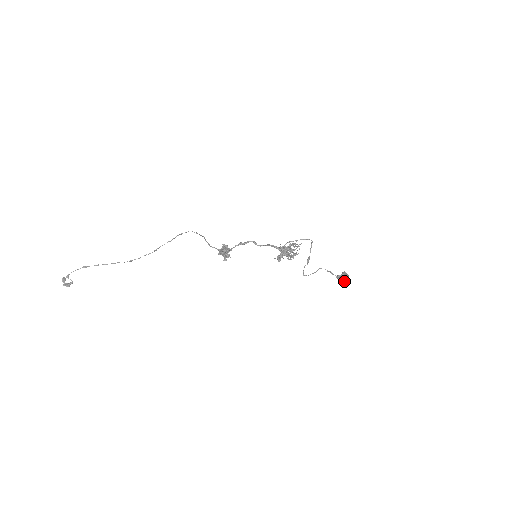
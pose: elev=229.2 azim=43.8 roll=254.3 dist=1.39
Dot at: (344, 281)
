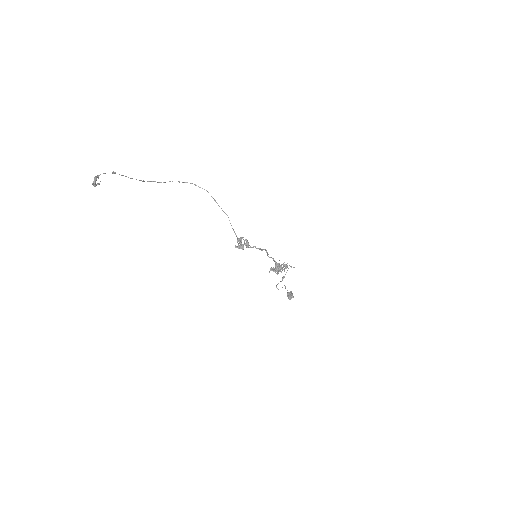
Dot at: (289, 299)
